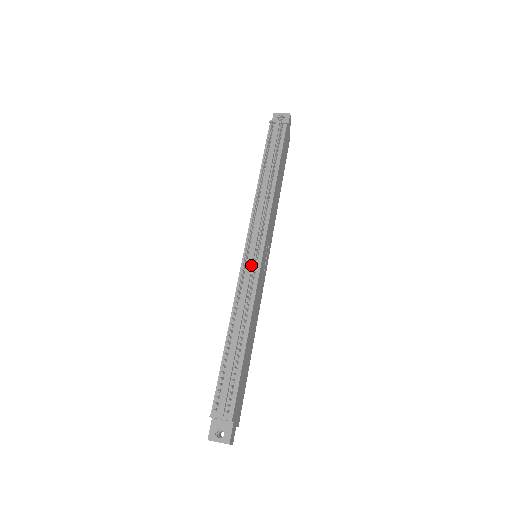
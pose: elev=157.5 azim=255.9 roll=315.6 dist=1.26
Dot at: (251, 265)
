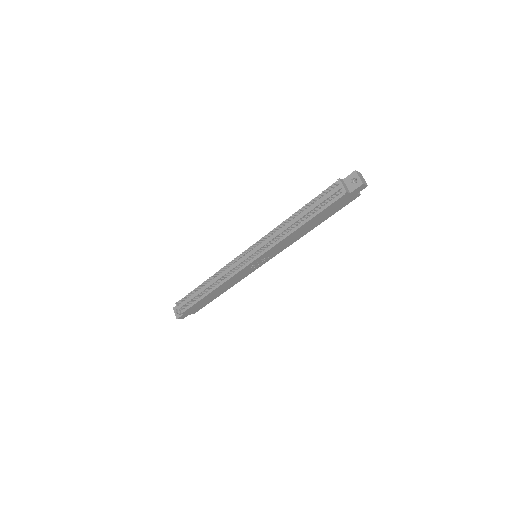
Dot at: (240, 262)
